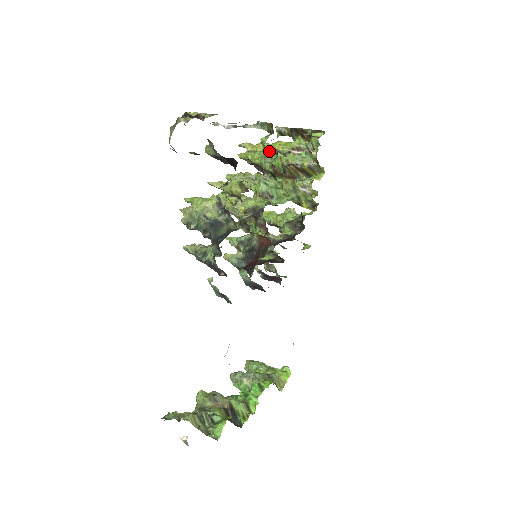
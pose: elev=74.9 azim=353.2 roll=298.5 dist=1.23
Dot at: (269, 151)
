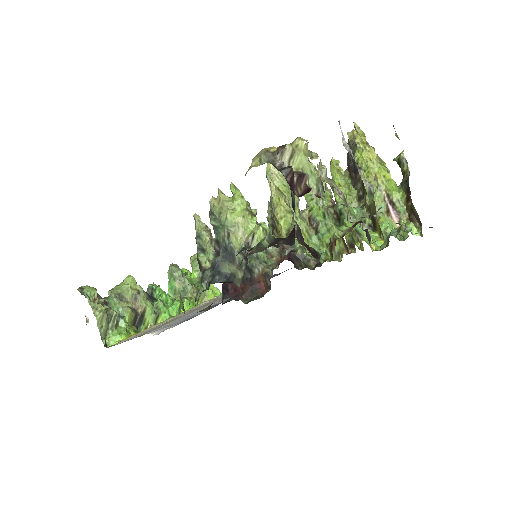
Dot at: (356, 204)
